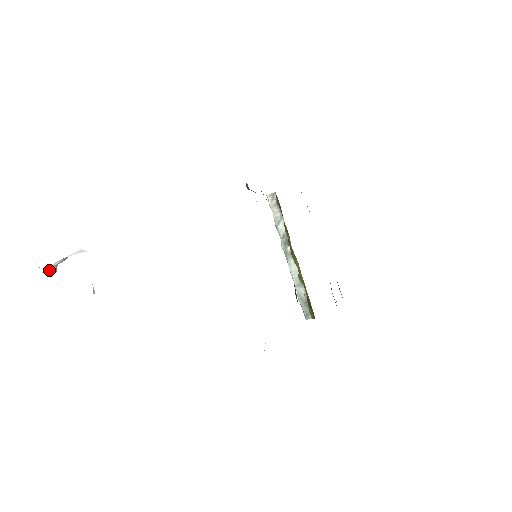
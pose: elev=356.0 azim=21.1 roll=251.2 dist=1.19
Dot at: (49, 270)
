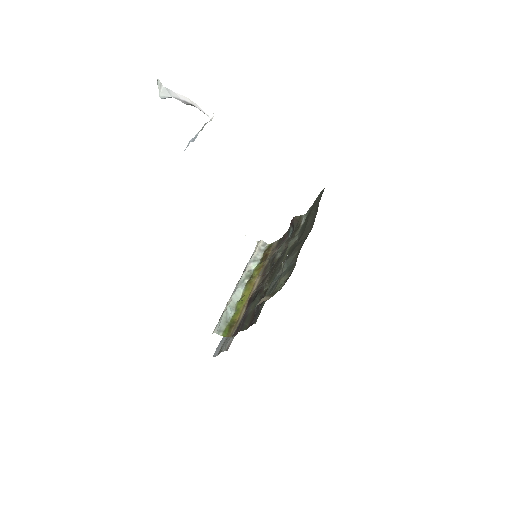
Dot at: (165, 92)
